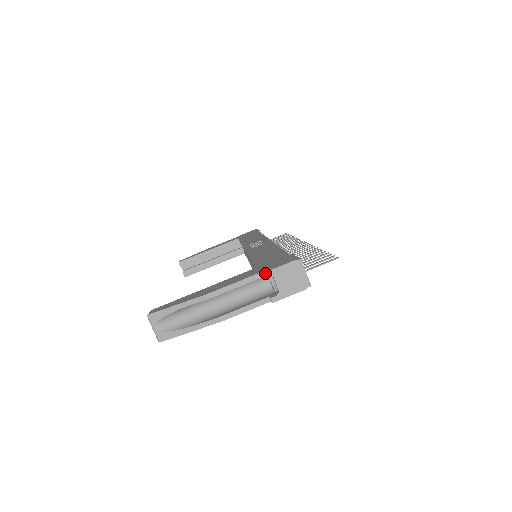
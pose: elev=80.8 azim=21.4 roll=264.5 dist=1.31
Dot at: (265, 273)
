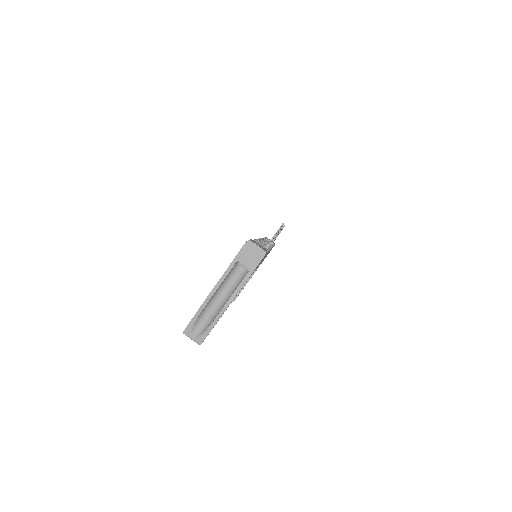
Dot at: (232, 262)
